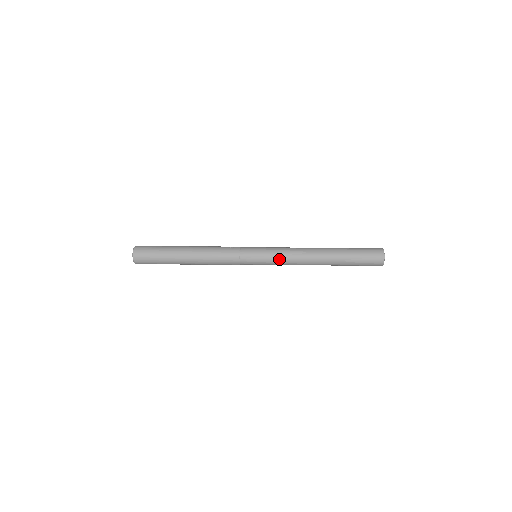
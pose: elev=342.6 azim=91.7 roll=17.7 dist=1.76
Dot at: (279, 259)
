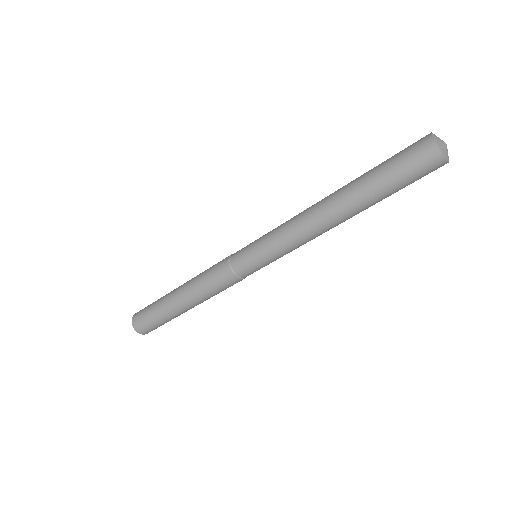
Dot at: (274, 232)
